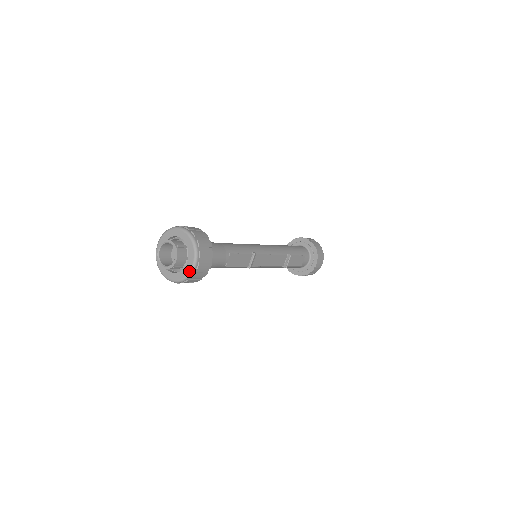
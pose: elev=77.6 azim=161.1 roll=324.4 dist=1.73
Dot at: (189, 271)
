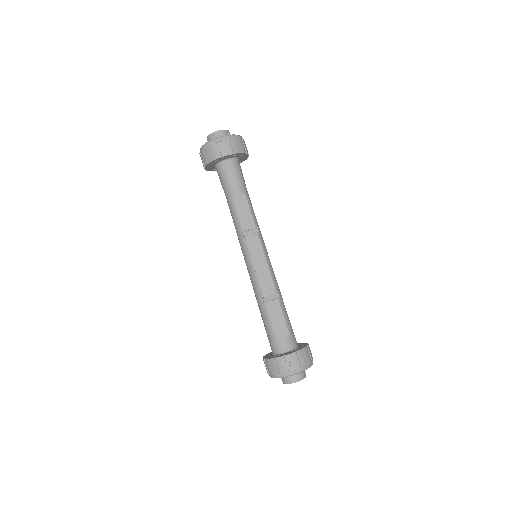
Dot at: (216, 138)
